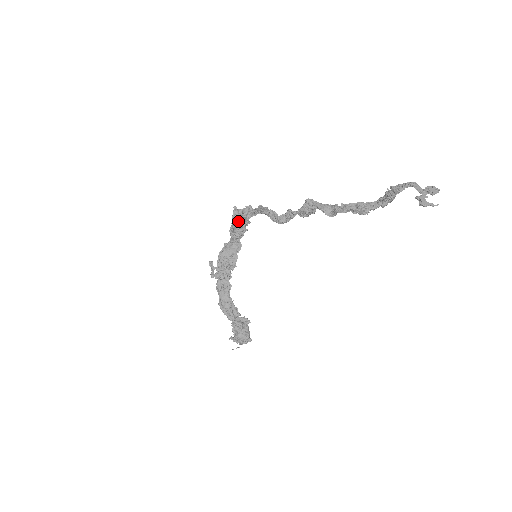
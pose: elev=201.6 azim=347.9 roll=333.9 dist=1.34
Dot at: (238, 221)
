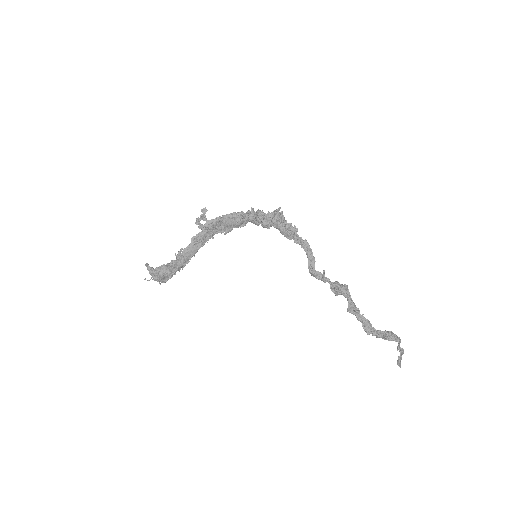
Dot at: (277, 226)
